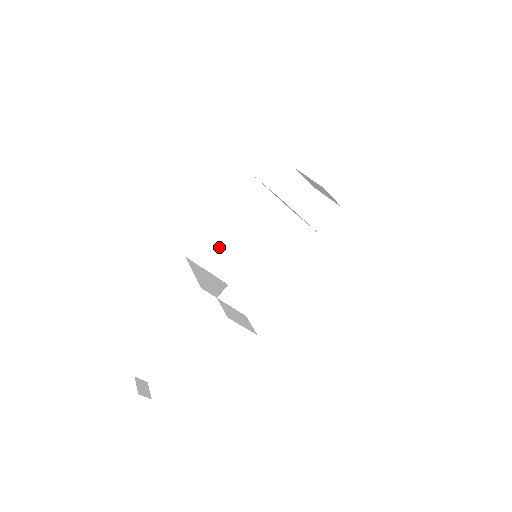
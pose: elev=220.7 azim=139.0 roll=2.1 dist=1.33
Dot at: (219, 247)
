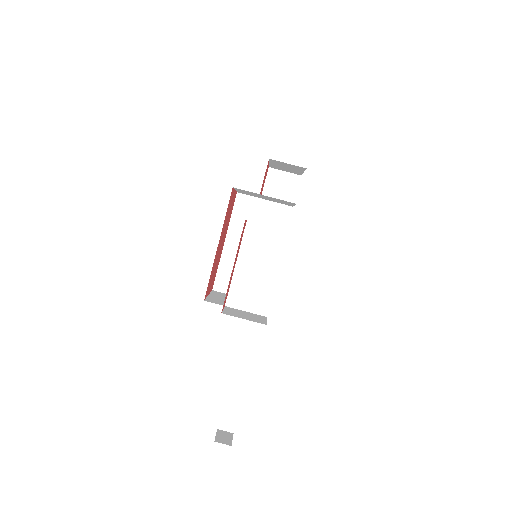
Dot at: occluded
